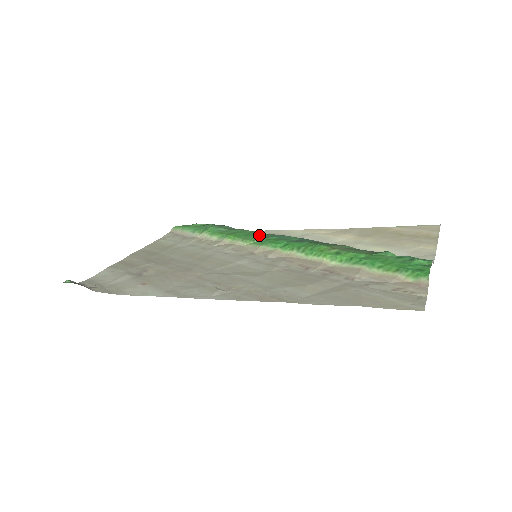
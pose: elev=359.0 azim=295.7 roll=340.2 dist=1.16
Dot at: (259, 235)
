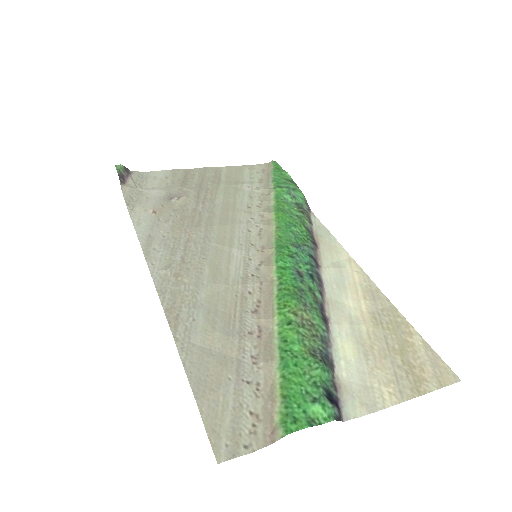
Dot at: (293, 234)
